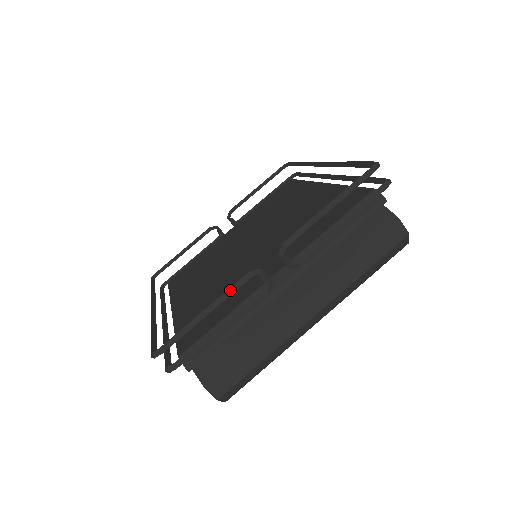
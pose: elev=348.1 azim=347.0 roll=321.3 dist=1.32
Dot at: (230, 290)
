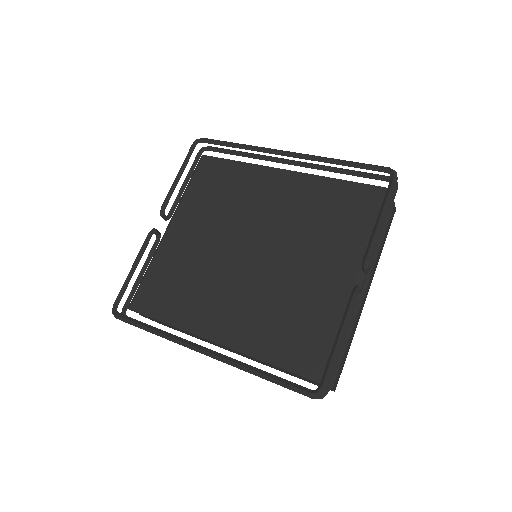
Dot at: (349, 313)
